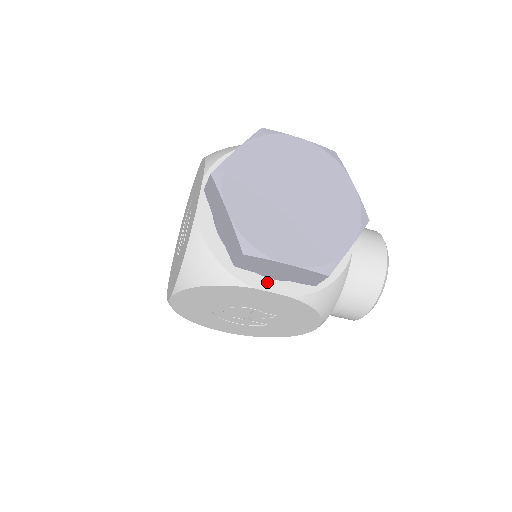
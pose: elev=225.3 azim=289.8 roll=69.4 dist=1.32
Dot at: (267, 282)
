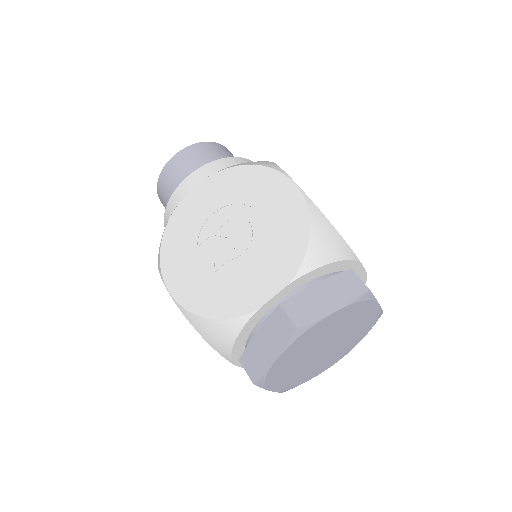
Dot at: occluded
